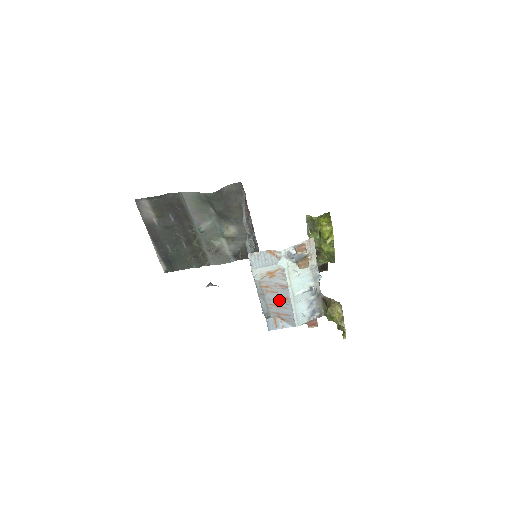
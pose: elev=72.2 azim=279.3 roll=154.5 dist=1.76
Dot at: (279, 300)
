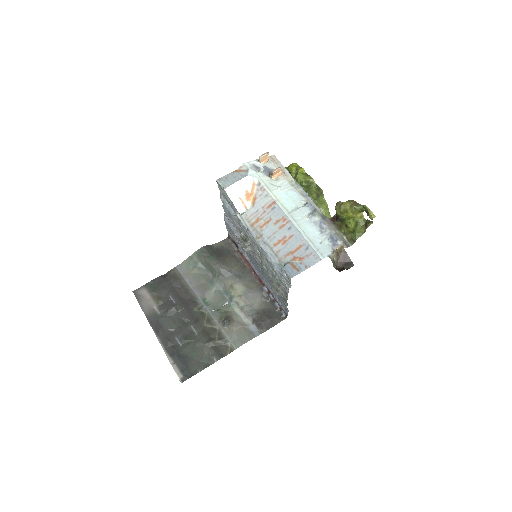
Dot at: (279, 230)
